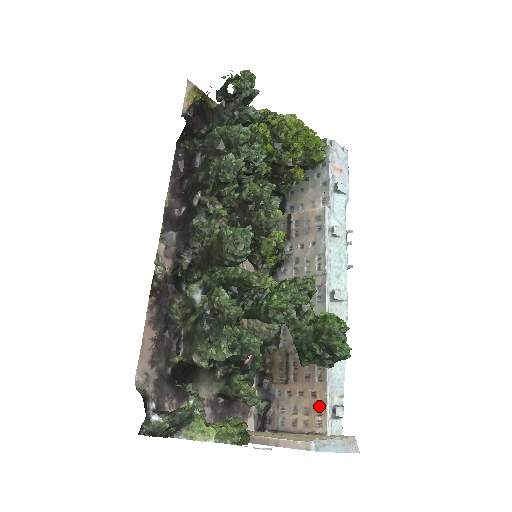
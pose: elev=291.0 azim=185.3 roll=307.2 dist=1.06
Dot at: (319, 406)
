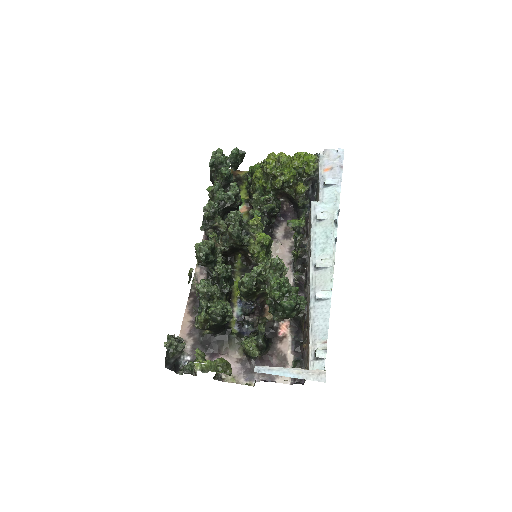
Dot at: occluded
